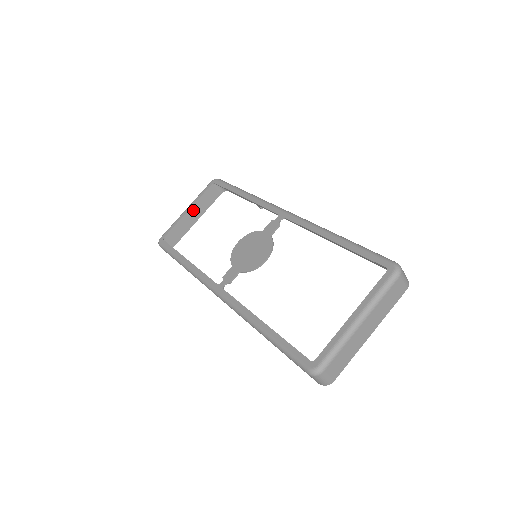
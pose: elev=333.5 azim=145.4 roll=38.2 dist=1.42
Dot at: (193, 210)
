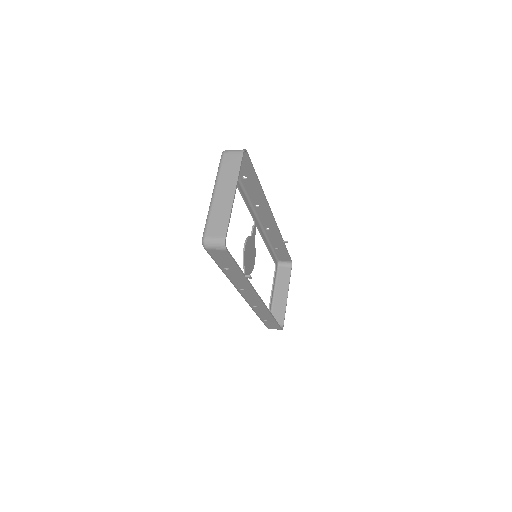
Dot at: (279, 291)
